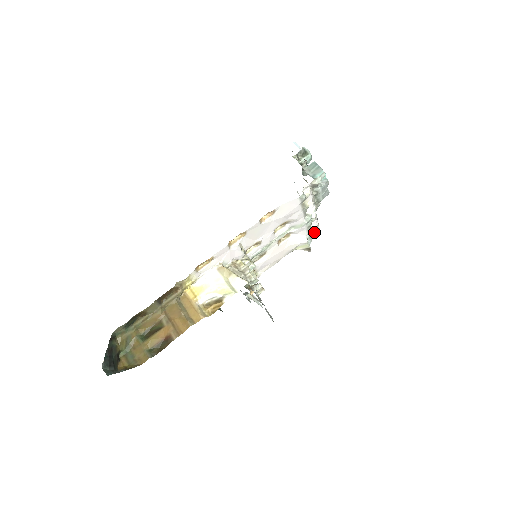
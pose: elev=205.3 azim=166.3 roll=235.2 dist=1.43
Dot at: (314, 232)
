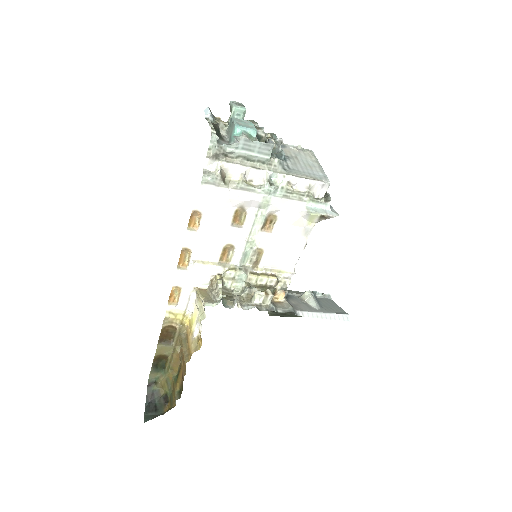
Dot at: (325, 190)
